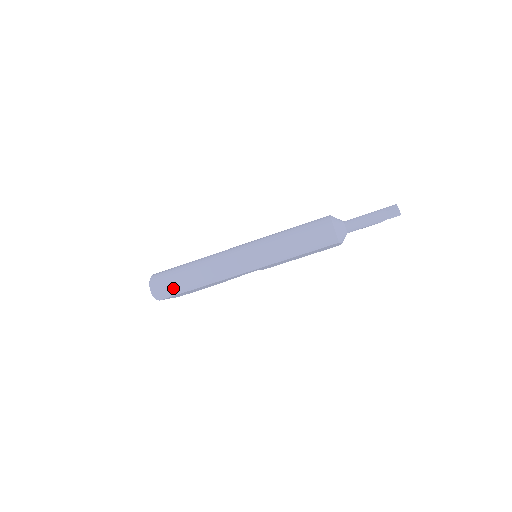
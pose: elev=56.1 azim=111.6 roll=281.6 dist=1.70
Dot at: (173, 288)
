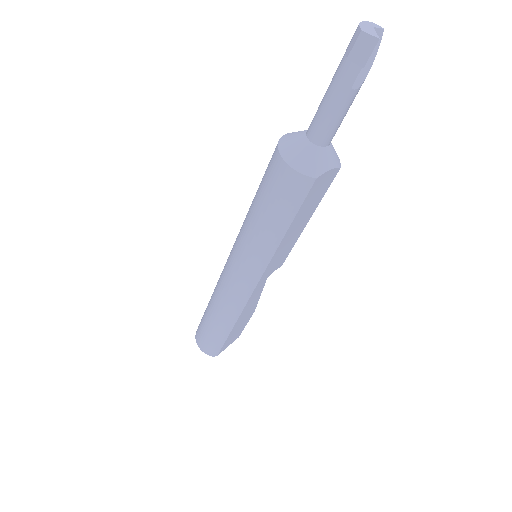
Dot at: (212, 341)
